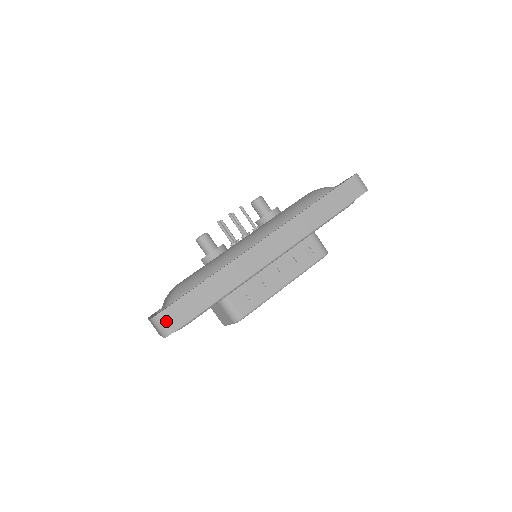
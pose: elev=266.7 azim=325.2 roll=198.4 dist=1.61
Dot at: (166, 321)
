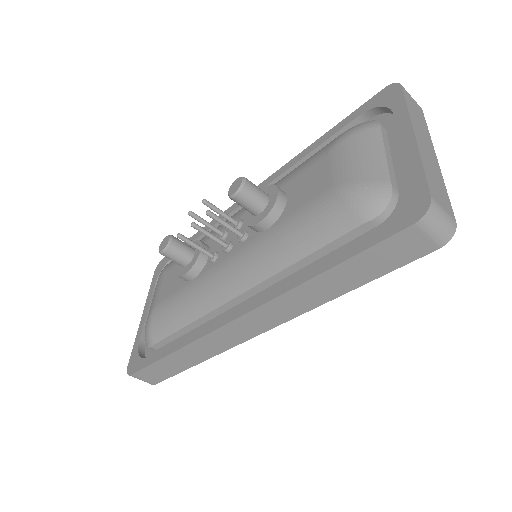
Dot at: (141, 379)
